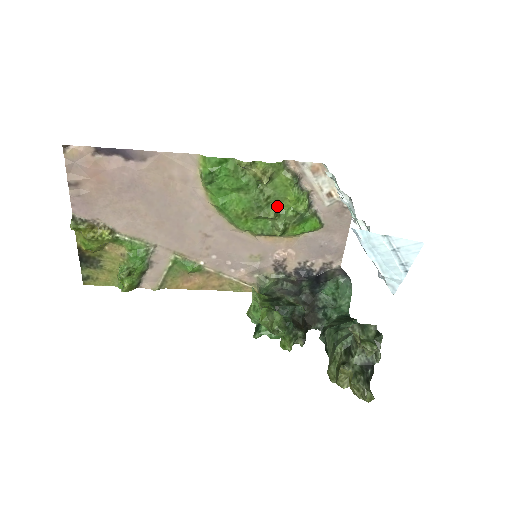
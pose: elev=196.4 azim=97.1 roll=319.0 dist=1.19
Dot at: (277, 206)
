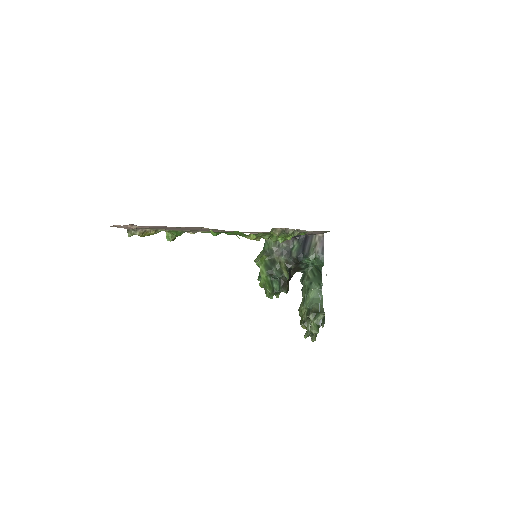
Dot at: (270, 235)
